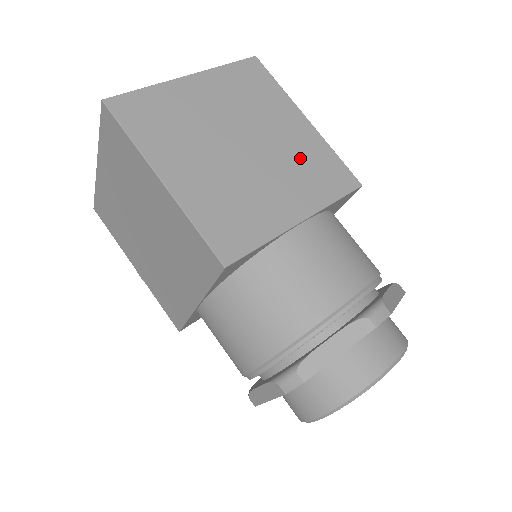
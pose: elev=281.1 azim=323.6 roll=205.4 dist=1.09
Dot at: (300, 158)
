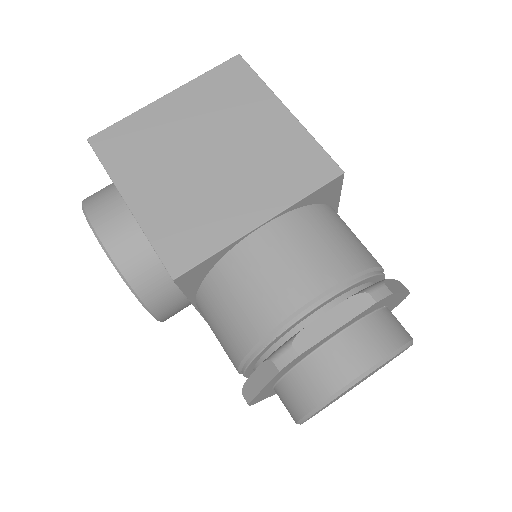
Dot at: occluded
